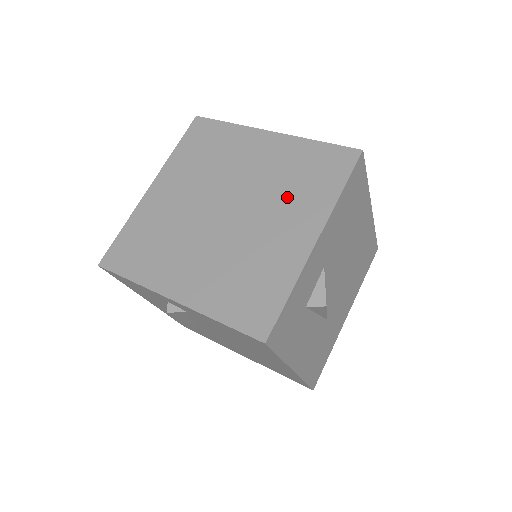
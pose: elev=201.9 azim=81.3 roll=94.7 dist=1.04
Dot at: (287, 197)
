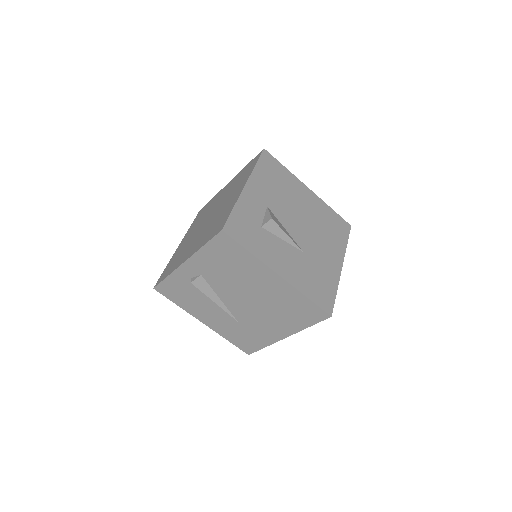
Dot at: (234, 189)
